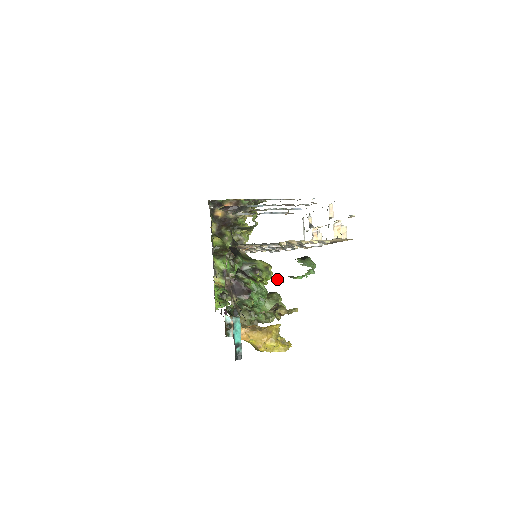
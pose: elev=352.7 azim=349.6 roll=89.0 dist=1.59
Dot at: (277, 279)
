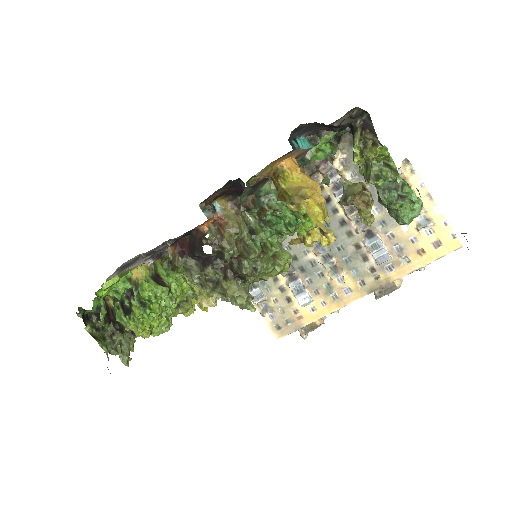
Dot at: (390, 164)
